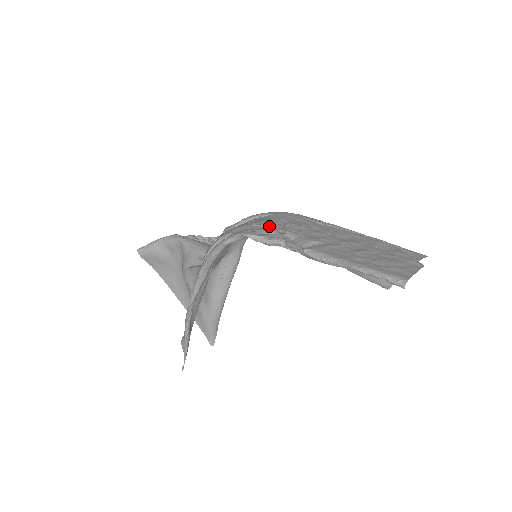
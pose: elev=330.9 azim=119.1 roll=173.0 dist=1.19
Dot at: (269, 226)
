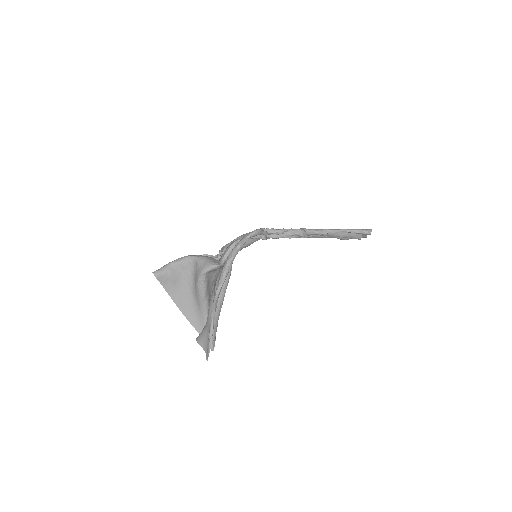
Dot at: occluded
